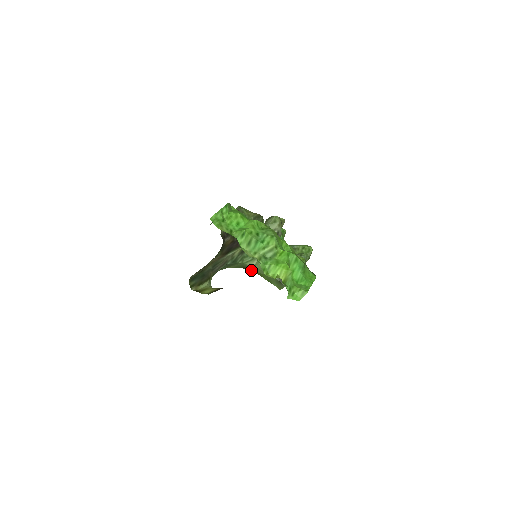
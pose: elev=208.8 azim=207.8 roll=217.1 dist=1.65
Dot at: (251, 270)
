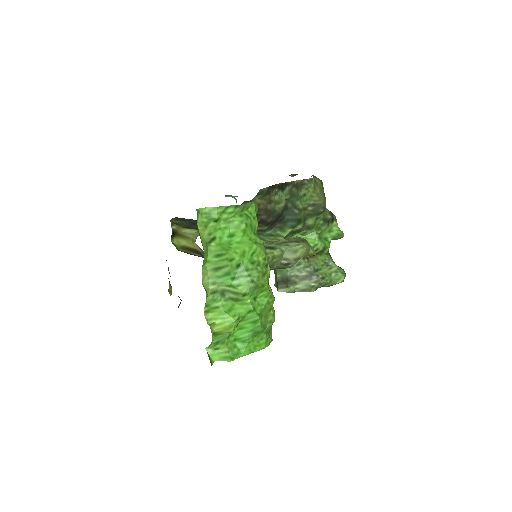
Dot at: occluded
